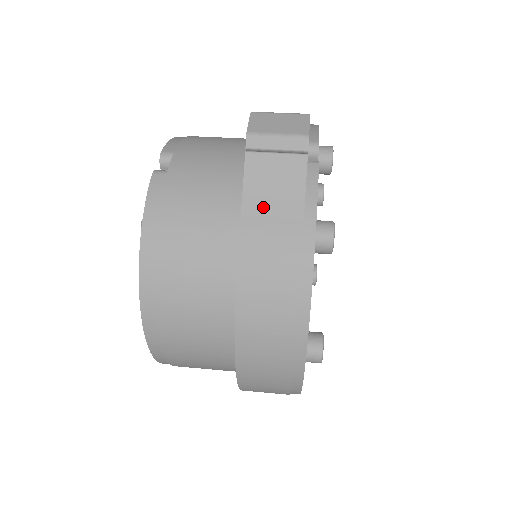
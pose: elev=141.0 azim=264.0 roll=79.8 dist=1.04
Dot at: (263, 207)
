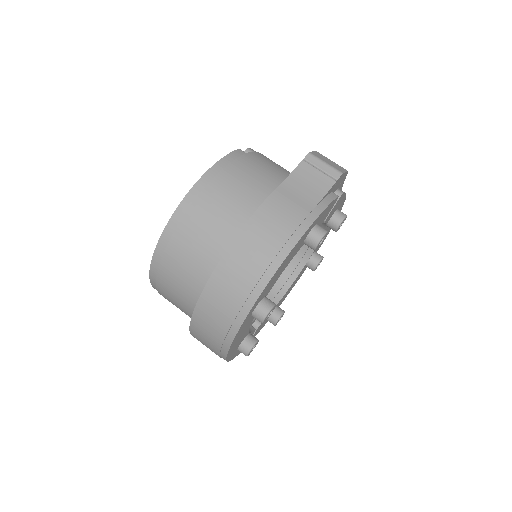
Dot at: (295, 189)
